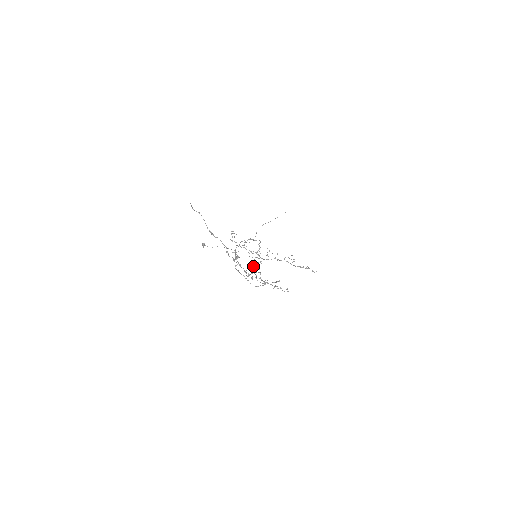
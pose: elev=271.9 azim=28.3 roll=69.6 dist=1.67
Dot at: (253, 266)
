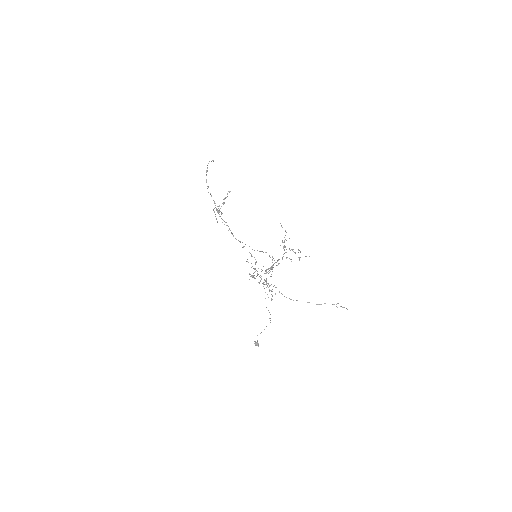
Dot at: (251, 267)
